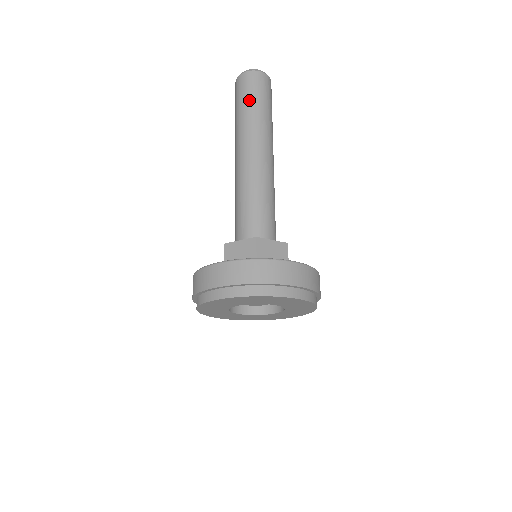
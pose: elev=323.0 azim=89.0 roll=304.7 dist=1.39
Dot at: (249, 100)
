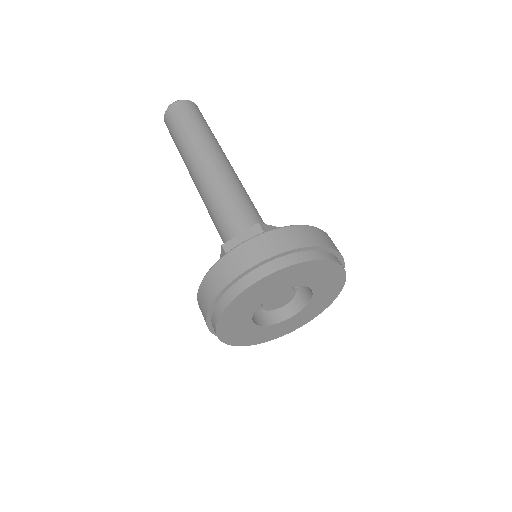
Dot at: (189, 122)
